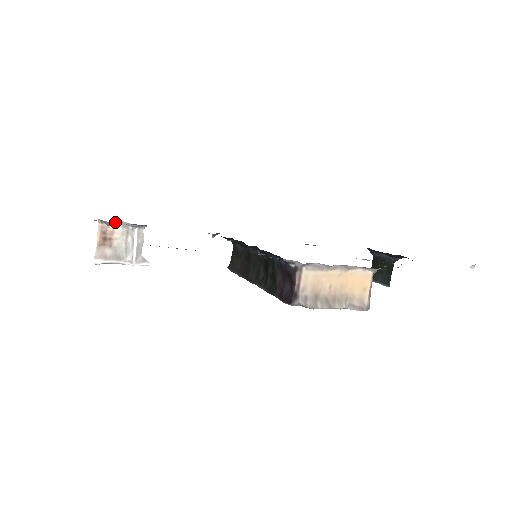
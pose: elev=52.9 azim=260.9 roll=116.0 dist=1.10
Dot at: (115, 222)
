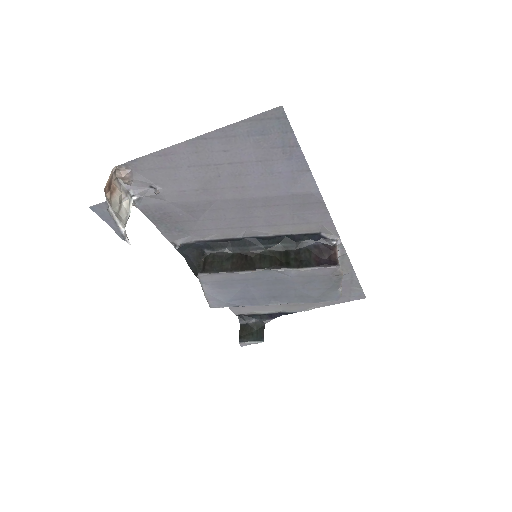
Dot at: (118, 182)
